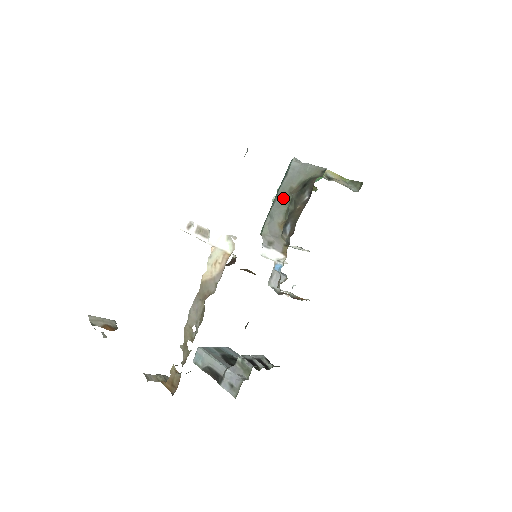
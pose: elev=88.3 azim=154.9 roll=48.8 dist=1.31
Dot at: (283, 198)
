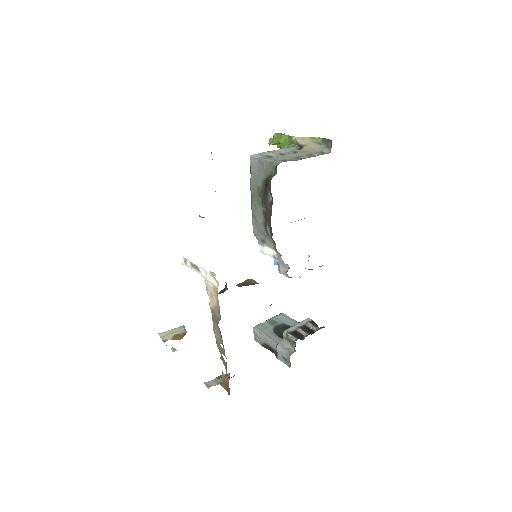
Dot at: (256, 199)
